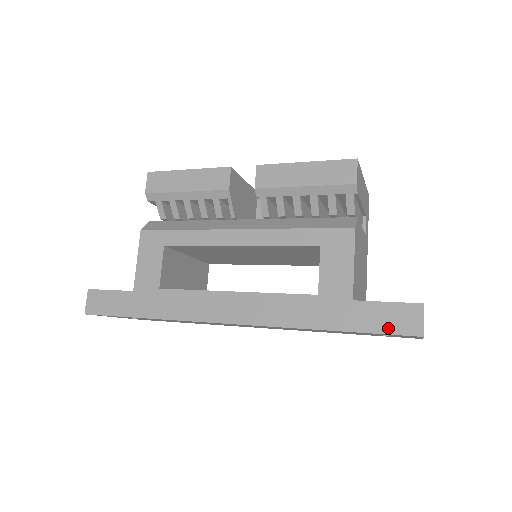
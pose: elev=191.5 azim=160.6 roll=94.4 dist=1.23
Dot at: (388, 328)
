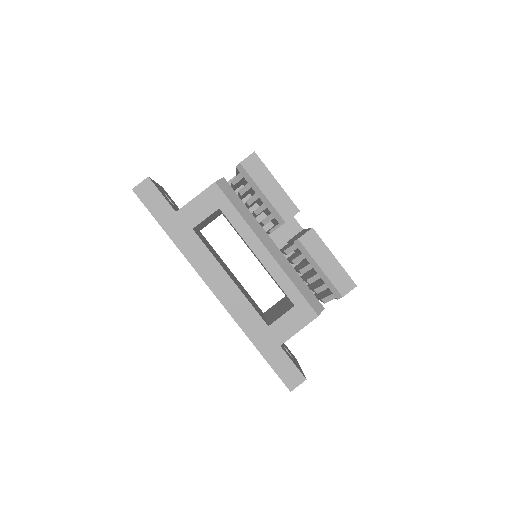
Dot at: (281, 373)
